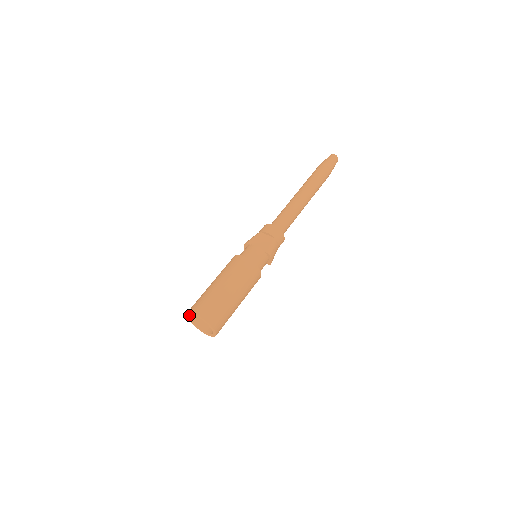
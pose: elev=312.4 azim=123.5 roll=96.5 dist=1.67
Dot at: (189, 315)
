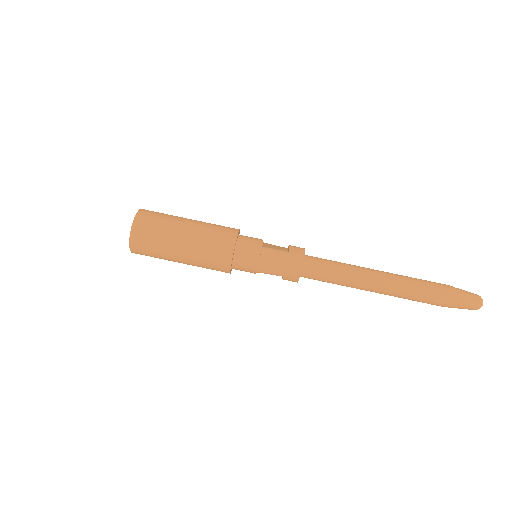
Dot at: occluded
